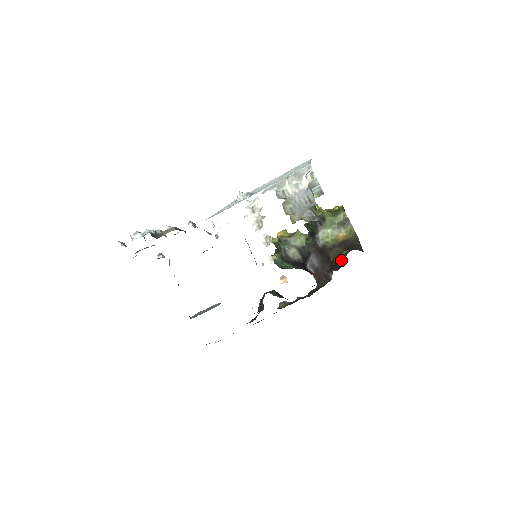
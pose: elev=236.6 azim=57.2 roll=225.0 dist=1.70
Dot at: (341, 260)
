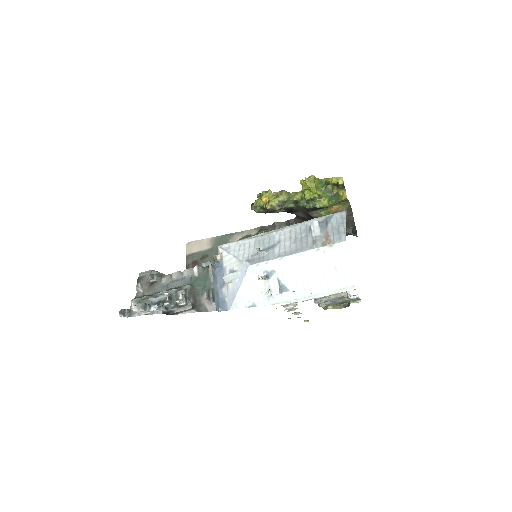
Dot at: occluded
